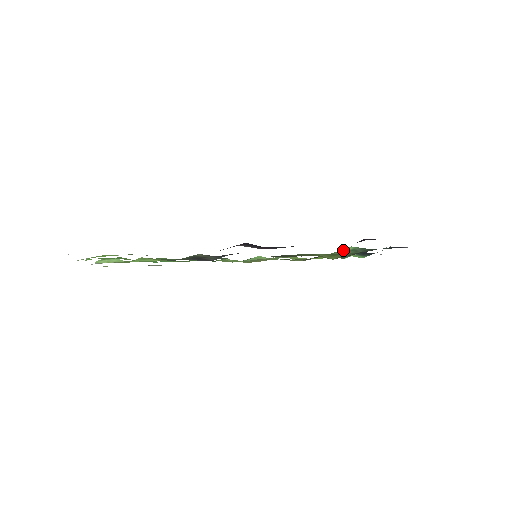
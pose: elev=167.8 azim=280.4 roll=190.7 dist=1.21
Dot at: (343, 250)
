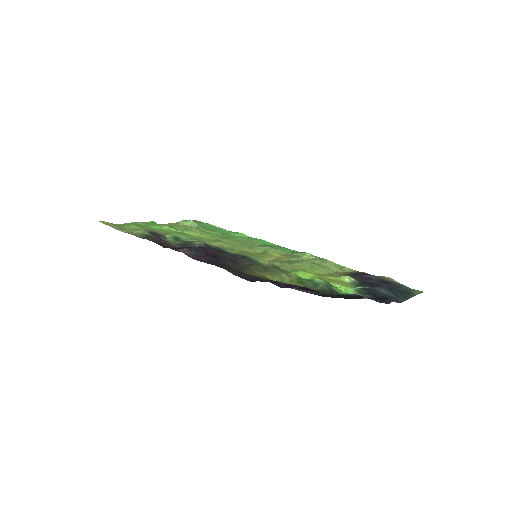
Dot at: (312, 280)
